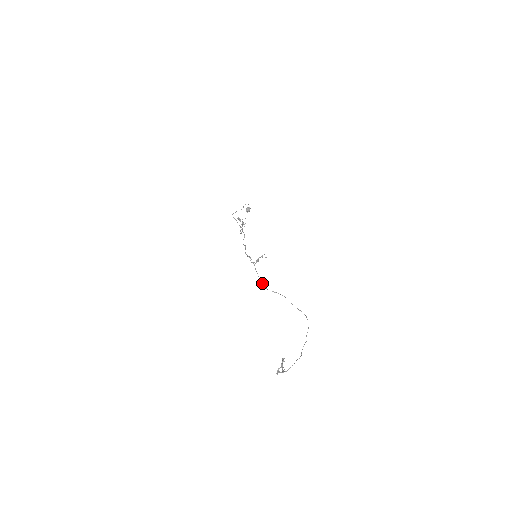
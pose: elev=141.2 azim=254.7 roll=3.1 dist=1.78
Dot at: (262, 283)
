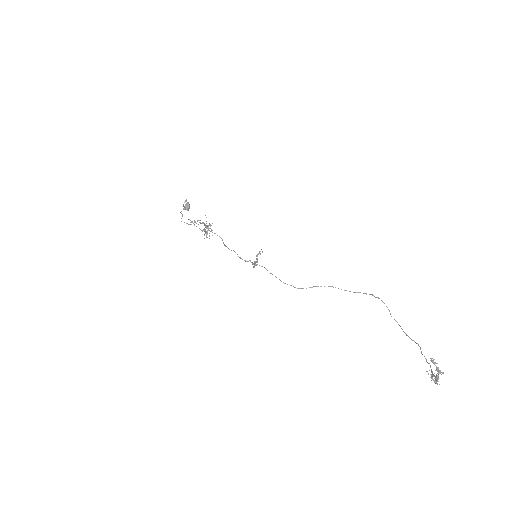
Dot at: occluded
